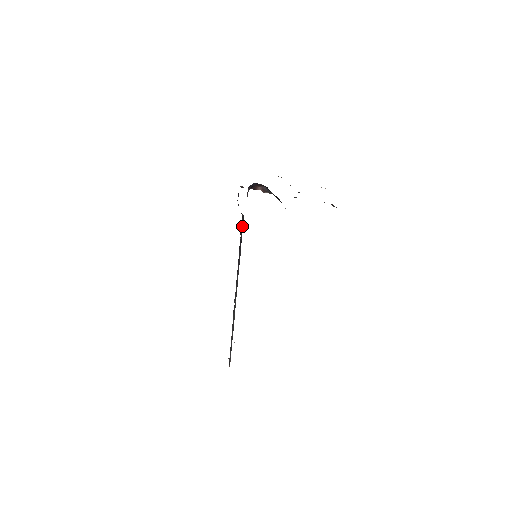
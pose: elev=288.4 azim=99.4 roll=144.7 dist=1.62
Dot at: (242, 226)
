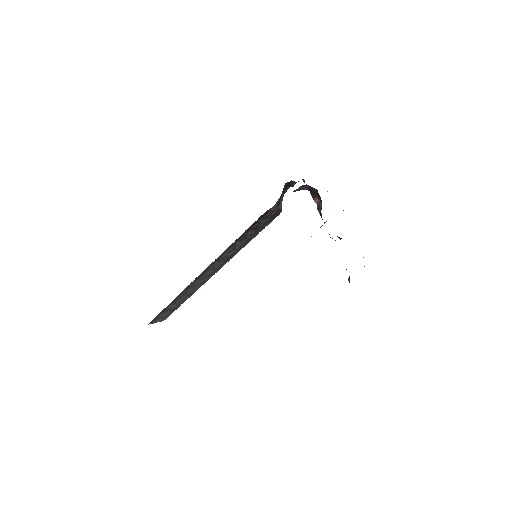
Dot at: (270, 215)
